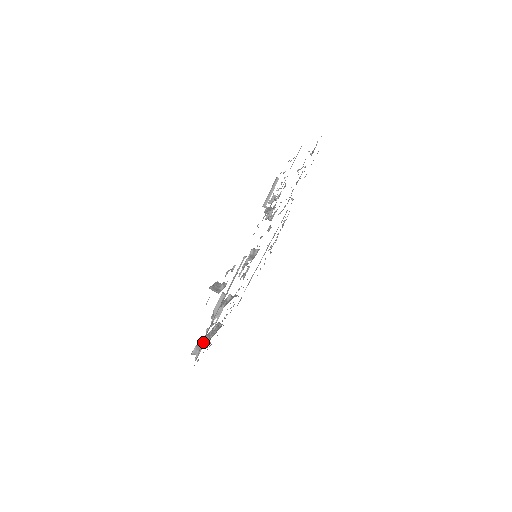
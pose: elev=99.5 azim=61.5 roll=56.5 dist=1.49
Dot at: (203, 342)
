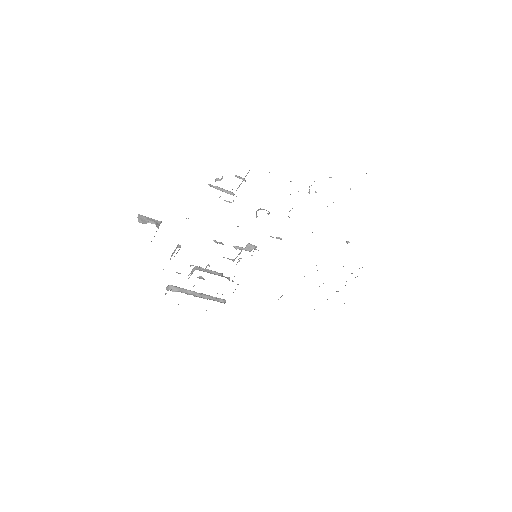
Dot at: (181, 289)
